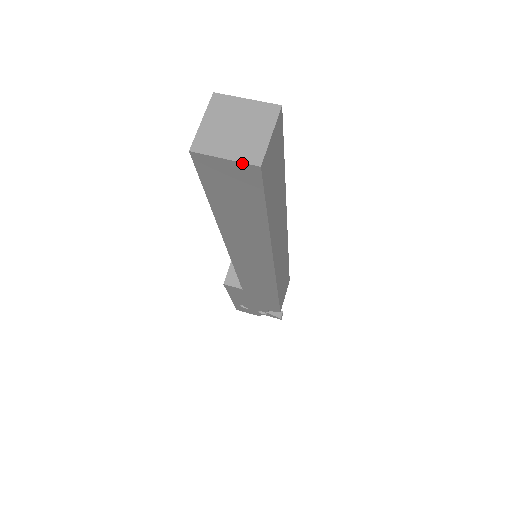
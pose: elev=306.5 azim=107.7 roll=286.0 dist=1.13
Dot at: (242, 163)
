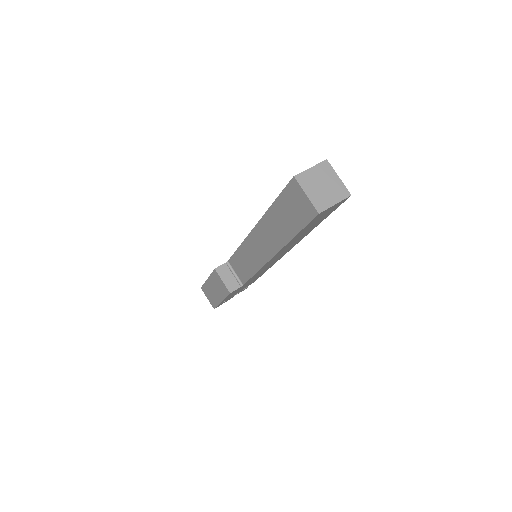
Dot at: (343, 200)
